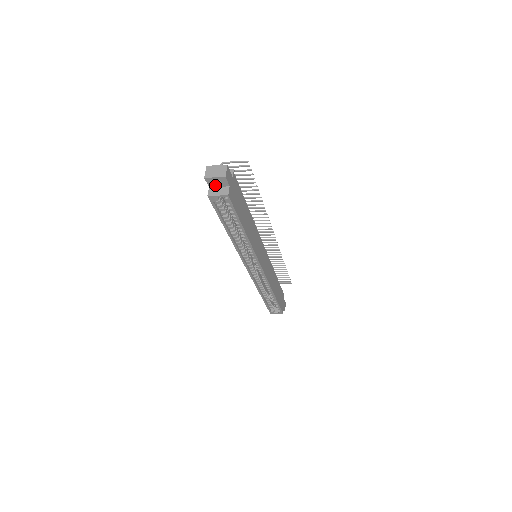
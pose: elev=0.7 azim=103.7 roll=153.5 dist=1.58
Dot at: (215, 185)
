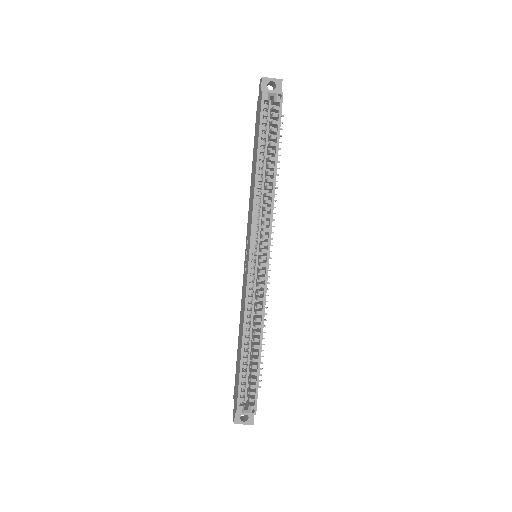
Dot at: occluded
